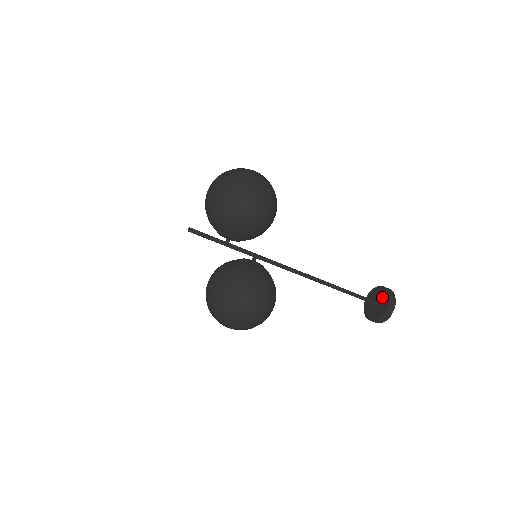
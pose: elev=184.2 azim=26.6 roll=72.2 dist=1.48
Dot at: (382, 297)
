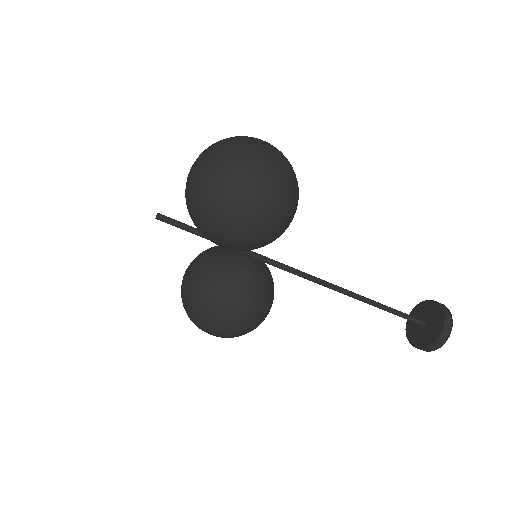
Dot at: (434, 324)
